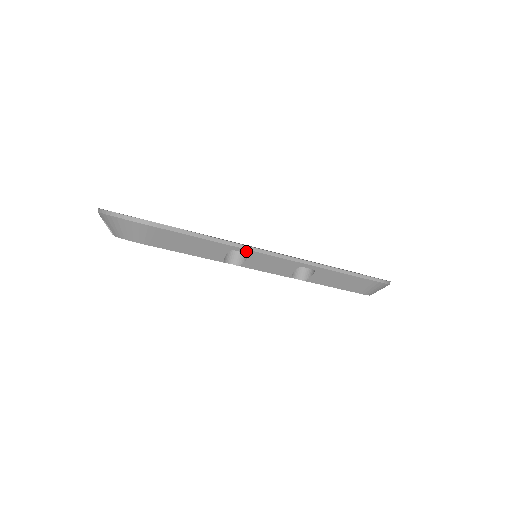
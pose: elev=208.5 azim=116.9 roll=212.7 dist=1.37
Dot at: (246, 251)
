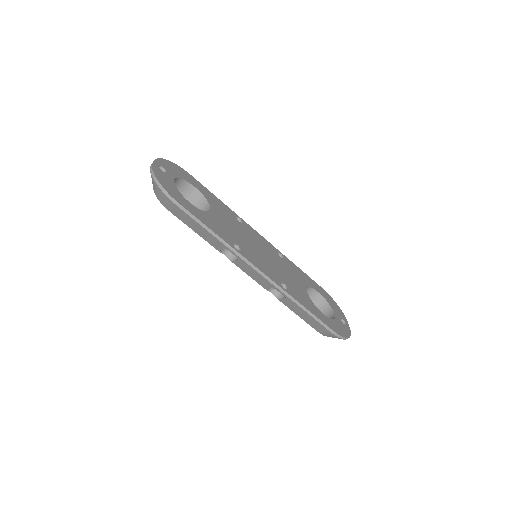
Dot at: (237, 256)
